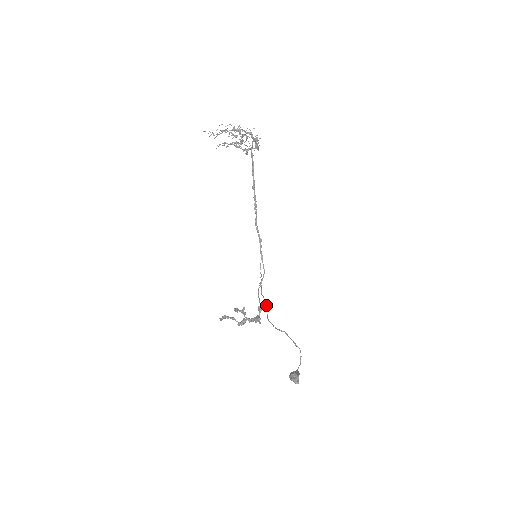
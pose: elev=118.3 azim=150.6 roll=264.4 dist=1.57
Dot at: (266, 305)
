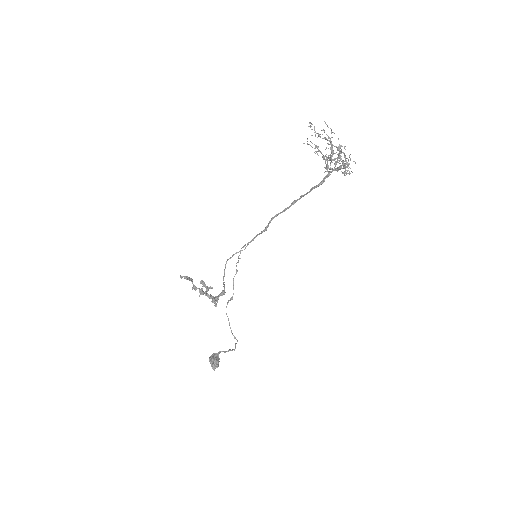
Dot at: (232, 297)
